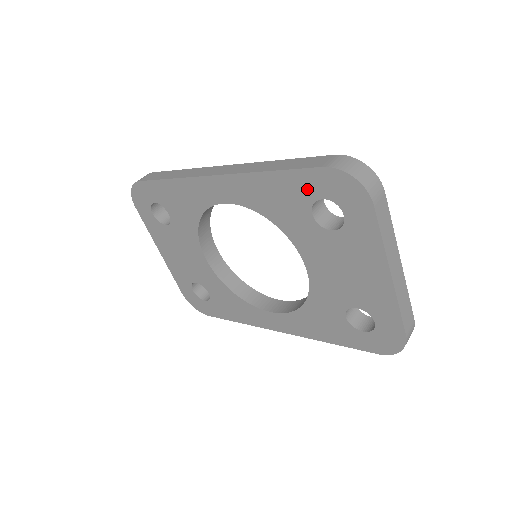
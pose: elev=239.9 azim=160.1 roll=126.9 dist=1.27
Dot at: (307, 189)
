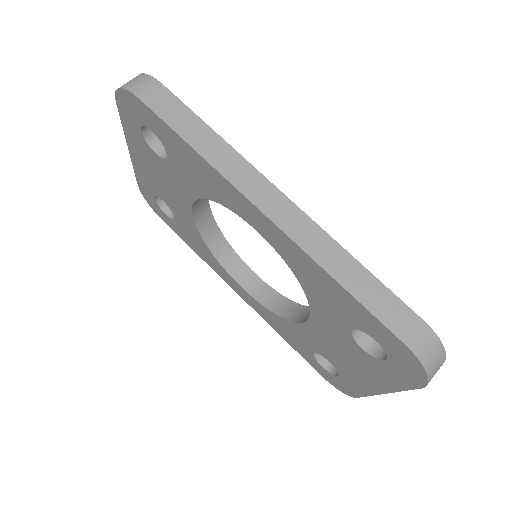
Dot at: (368, 326)
